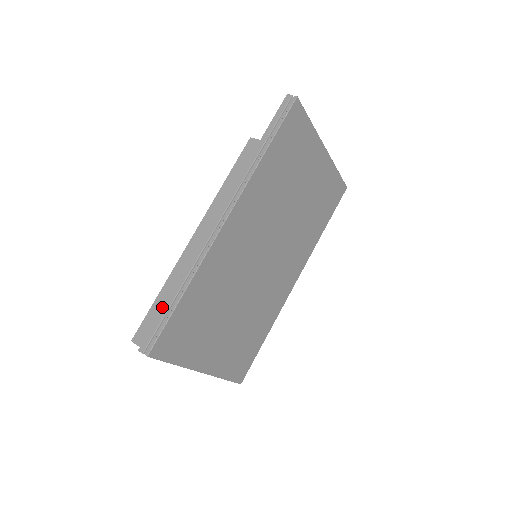
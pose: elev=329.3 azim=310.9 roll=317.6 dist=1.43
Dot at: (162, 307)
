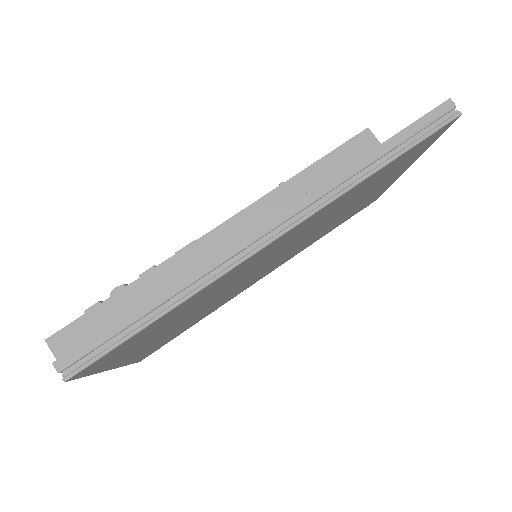
Dot at: (119, 316)
